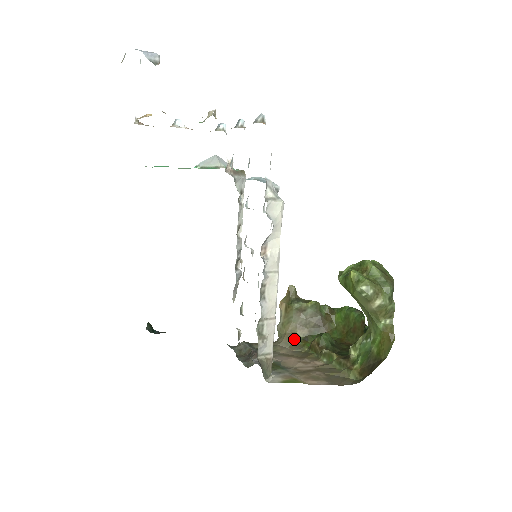
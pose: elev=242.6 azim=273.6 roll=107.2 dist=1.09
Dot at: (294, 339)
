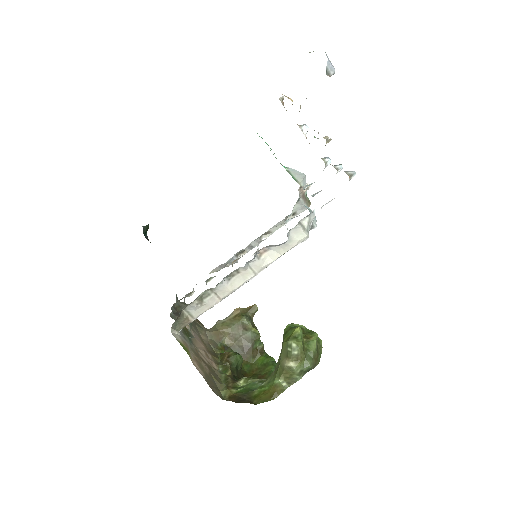
Dot at: (219, 339)
